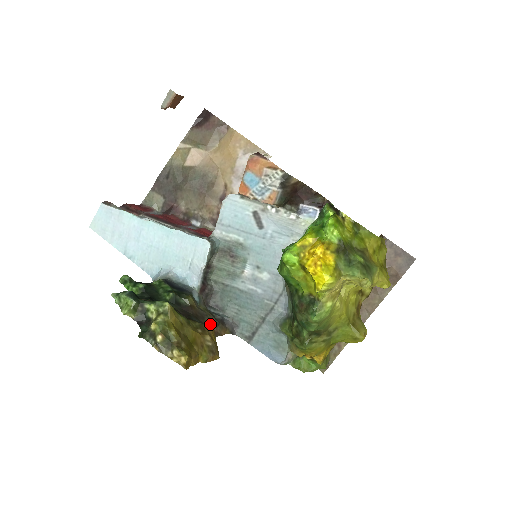
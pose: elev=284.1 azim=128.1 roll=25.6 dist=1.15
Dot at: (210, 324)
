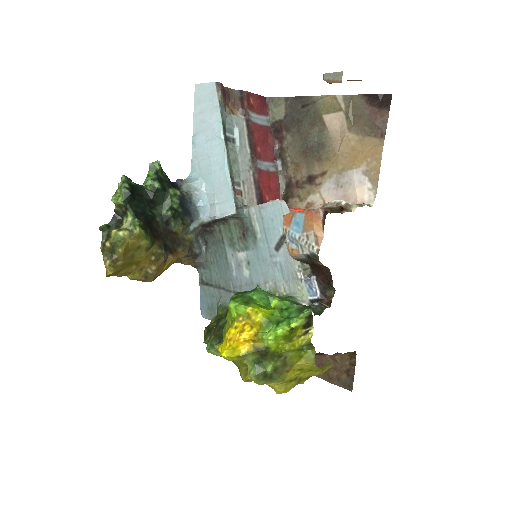
Dot at: (180, 252)
